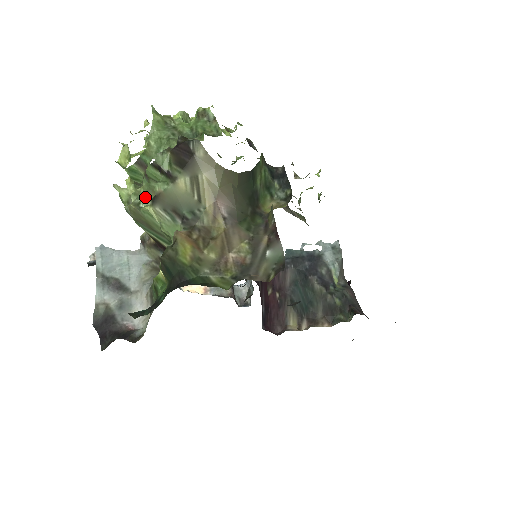
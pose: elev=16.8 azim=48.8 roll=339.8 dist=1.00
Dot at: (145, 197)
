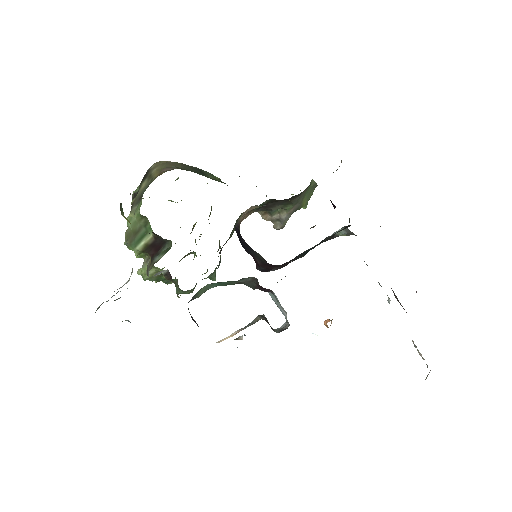
Dot at: occluded
